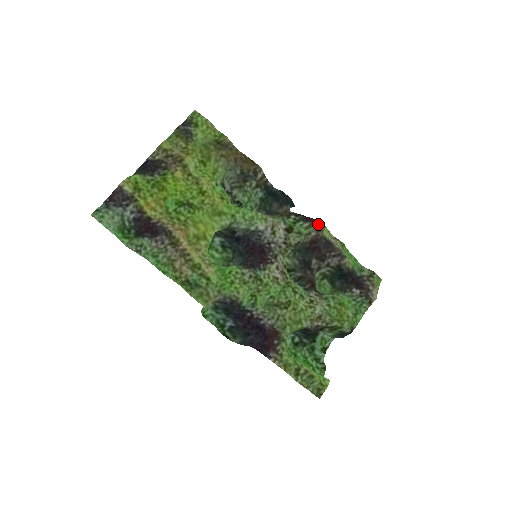
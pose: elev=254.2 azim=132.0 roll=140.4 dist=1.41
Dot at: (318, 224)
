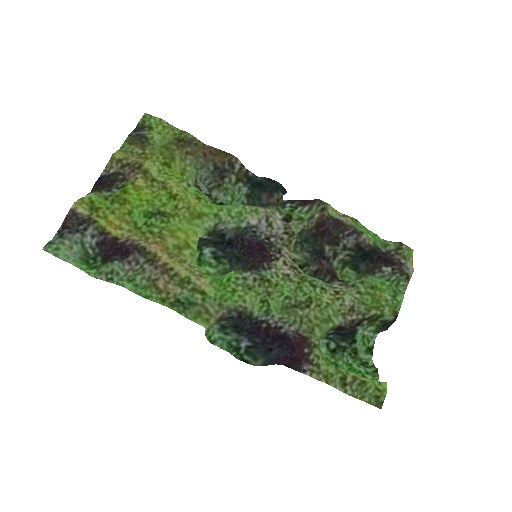
Dot at: (319, 203)
